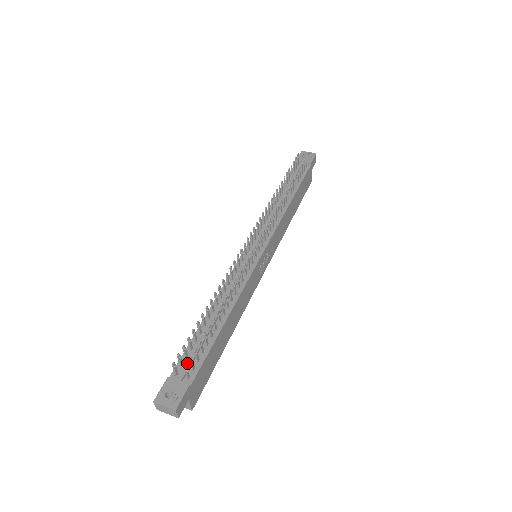
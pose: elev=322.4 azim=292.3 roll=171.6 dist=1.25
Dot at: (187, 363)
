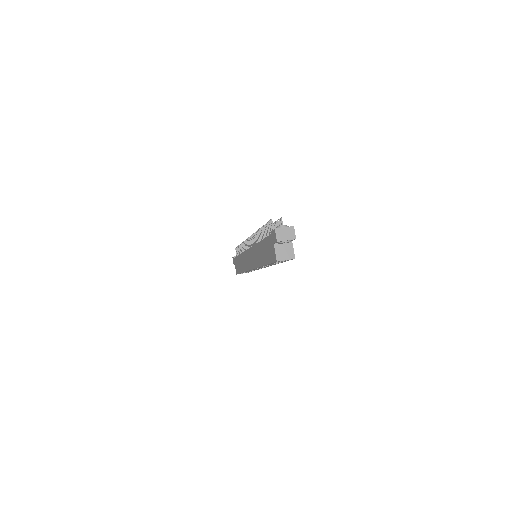
Dot at: occluded
